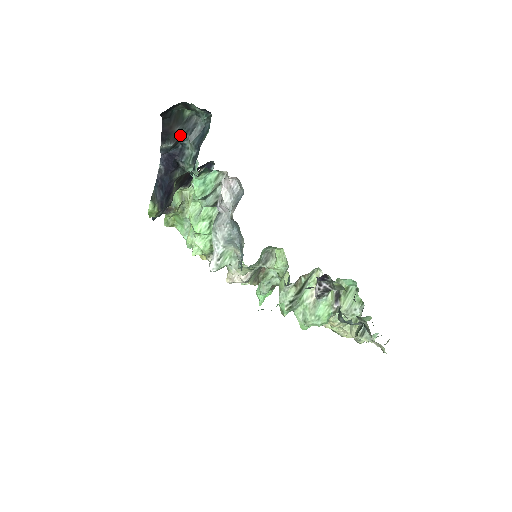
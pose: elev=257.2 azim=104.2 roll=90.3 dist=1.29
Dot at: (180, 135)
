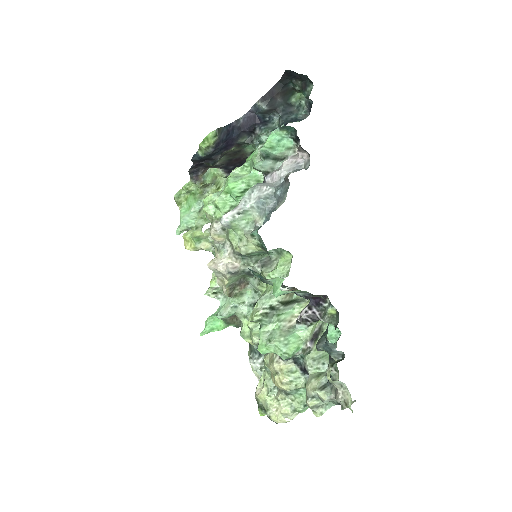
Dot at: (277, 108)
